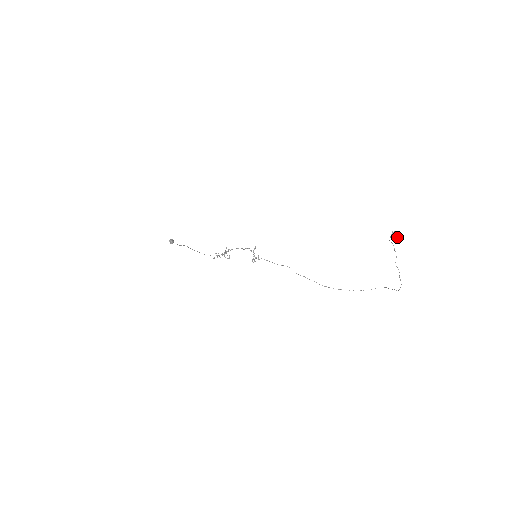
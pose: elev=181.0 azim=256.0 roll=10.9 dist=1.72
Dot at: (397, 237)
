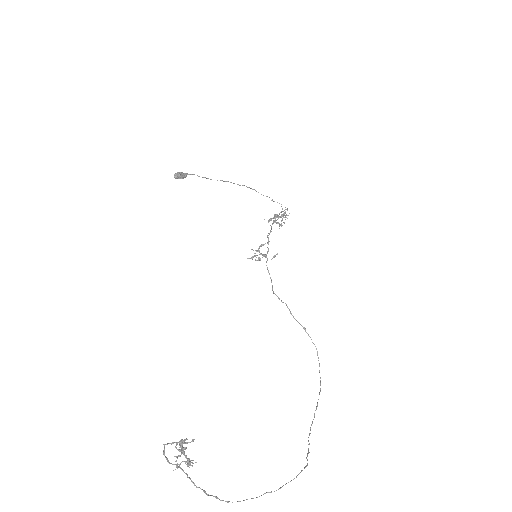
Dot at: (178, 456)
